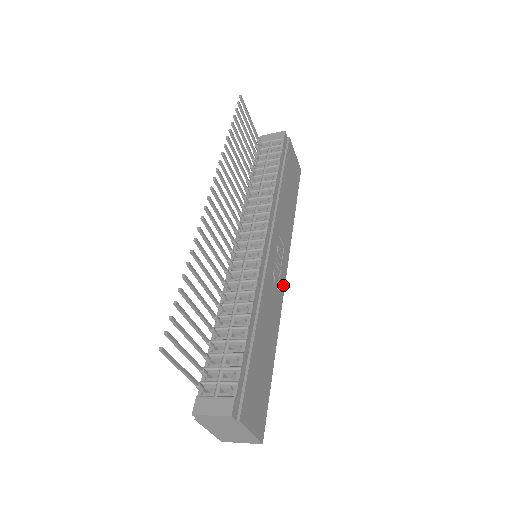
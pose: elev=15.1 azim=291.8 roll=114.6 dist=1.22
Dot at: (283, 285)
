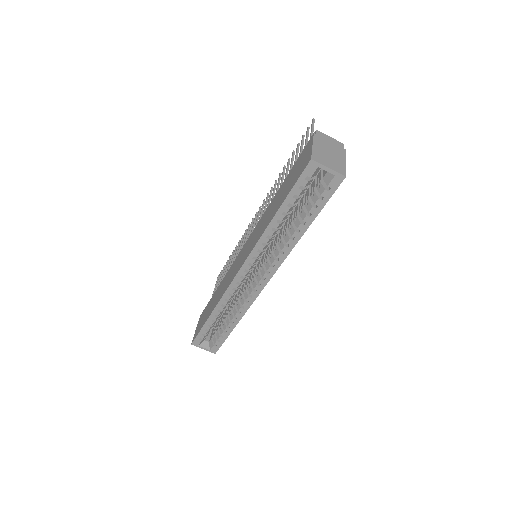
Dot at: (272, 274)
